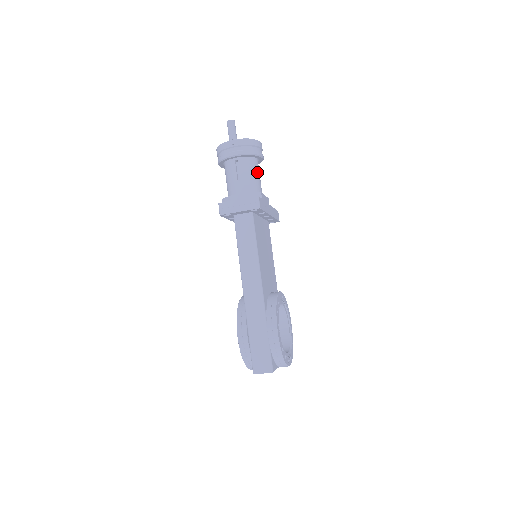
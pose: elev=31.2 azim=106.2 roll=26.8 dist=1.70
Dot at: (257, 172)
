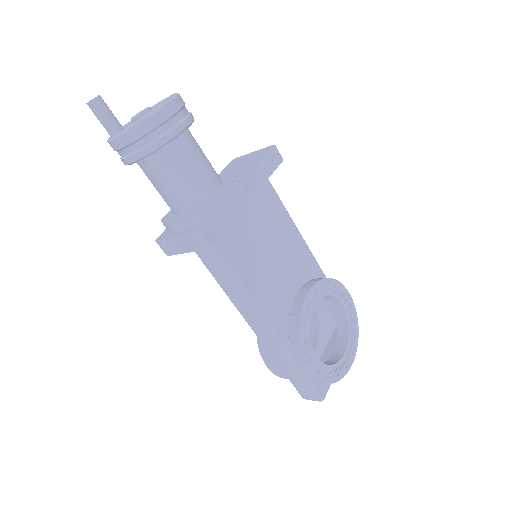
Dot at: (188, 161)
